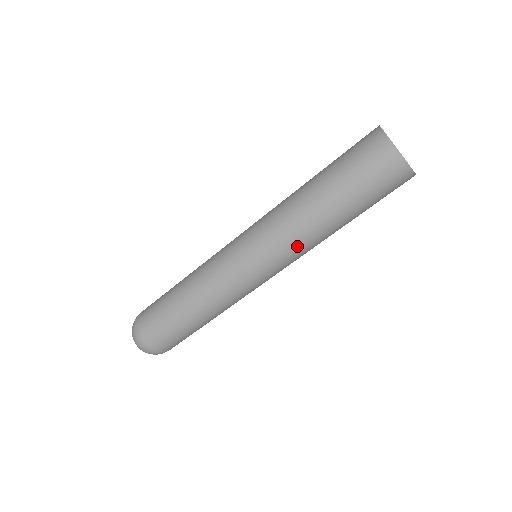
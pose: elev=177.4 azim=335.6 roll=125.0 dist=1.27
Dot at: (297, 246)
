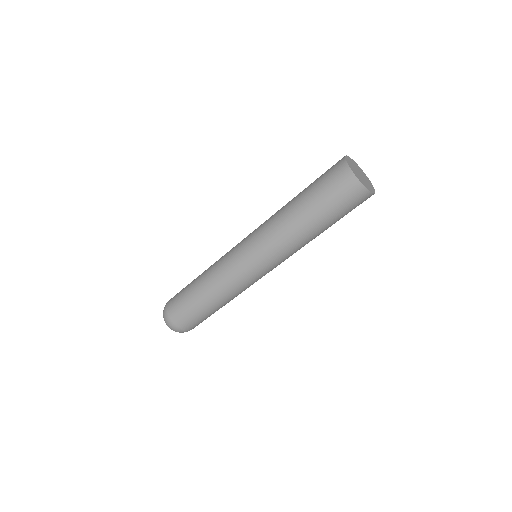
Dot at: (275, 240)
